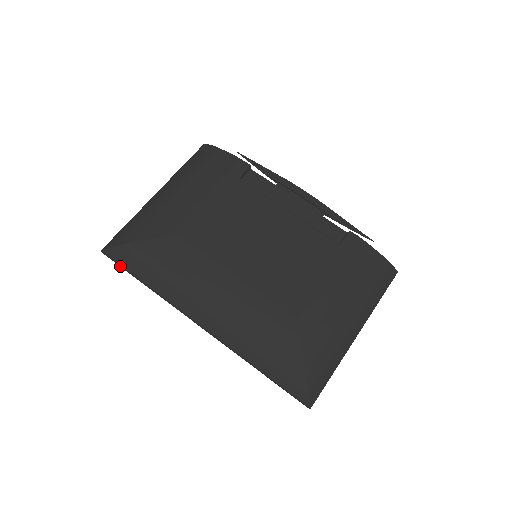
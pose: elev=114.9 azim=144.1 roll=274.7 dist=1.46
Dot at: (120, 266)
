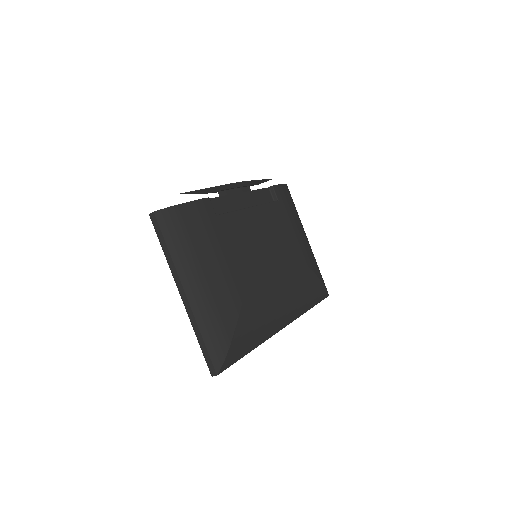
Dot at: occluded
